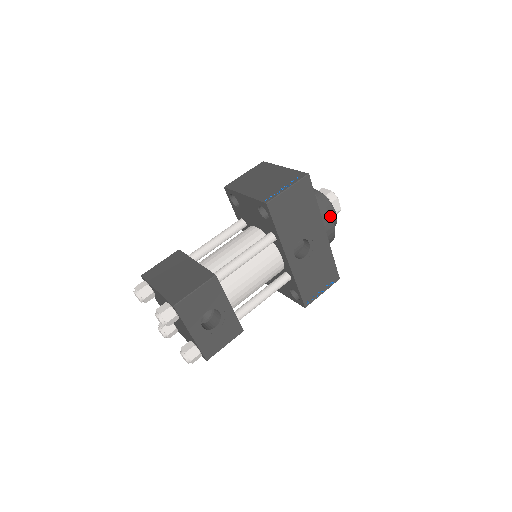
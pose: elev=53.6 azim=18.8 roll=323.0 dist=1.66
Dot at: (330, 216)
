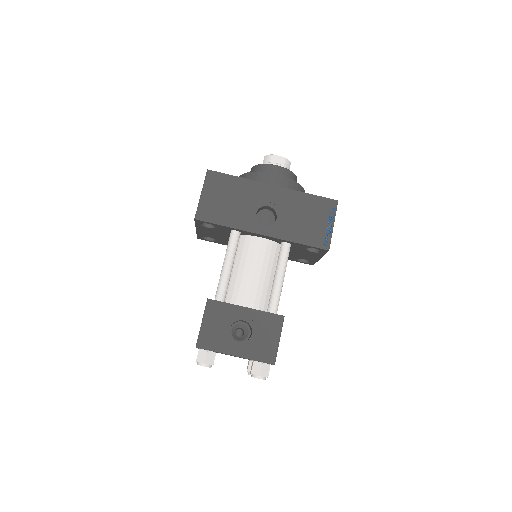
Dot at: (265, 173)
